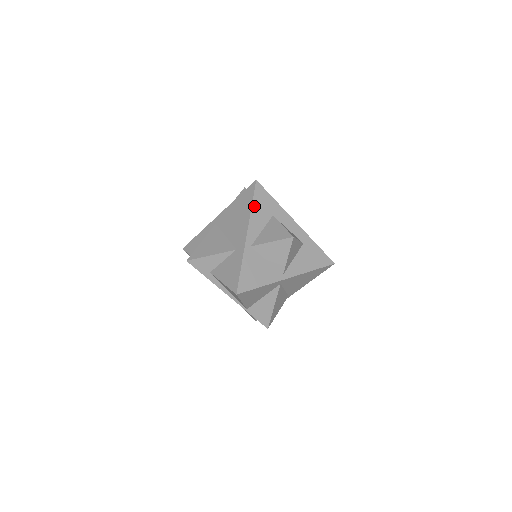
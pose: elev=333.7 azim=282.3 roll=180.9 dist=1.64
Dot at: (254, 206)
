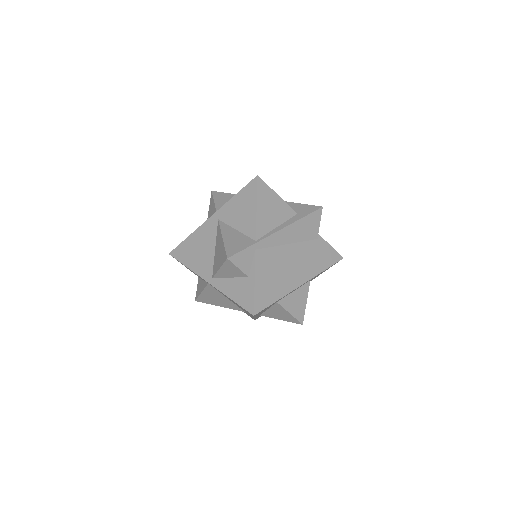
Dot at: occluded
